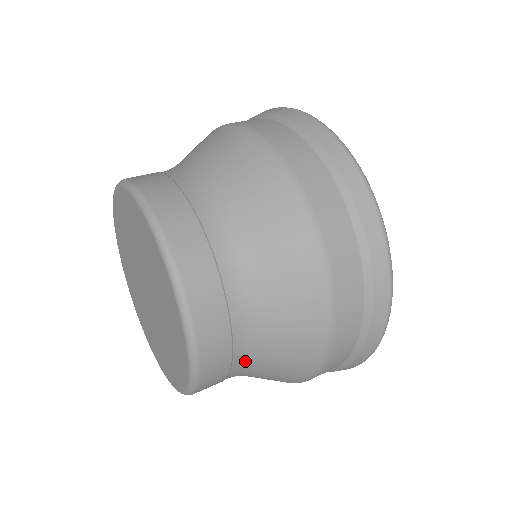
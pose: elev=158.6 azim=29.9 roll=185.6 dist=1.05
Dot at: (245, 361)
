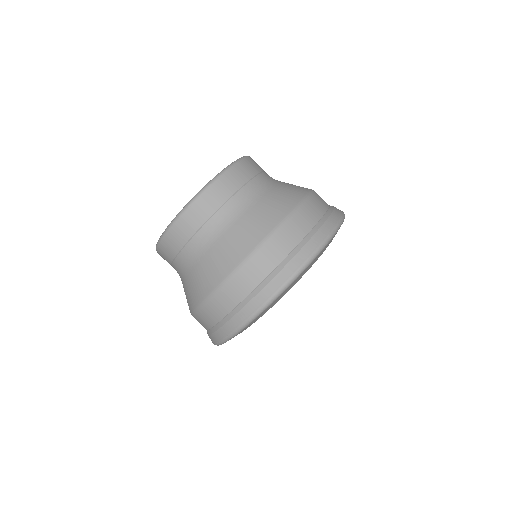
Dot at: (232, 209)
